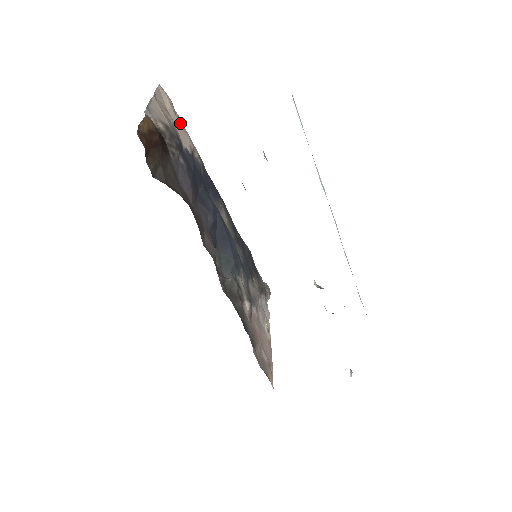
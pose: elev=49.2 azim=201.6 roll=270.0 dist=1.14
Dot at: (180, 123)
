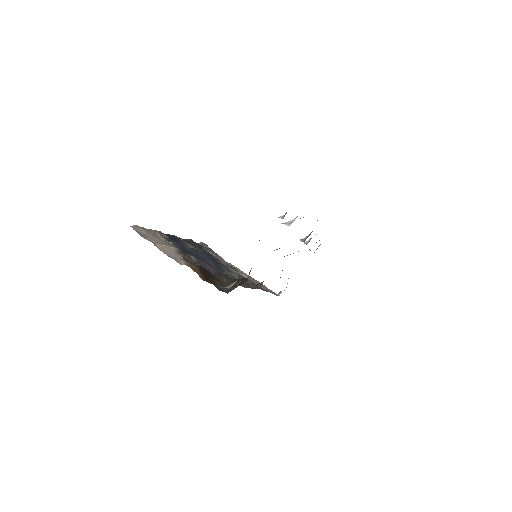
Dot at: occluded
